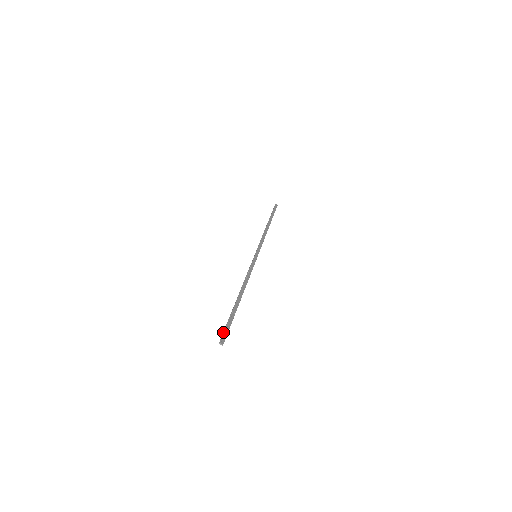
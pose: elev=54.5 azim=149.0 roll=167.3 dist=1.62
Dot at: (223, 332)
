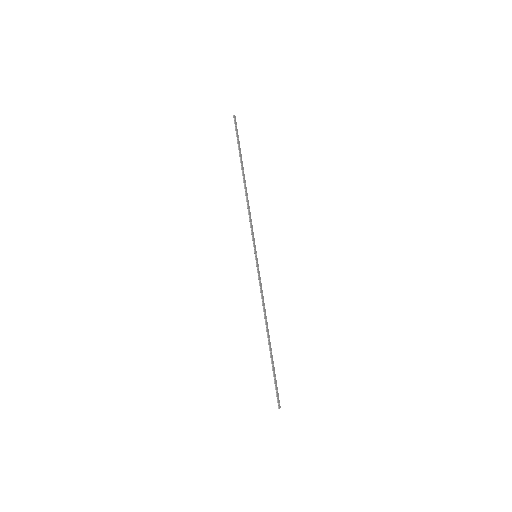
Dot at: (277, 395)
